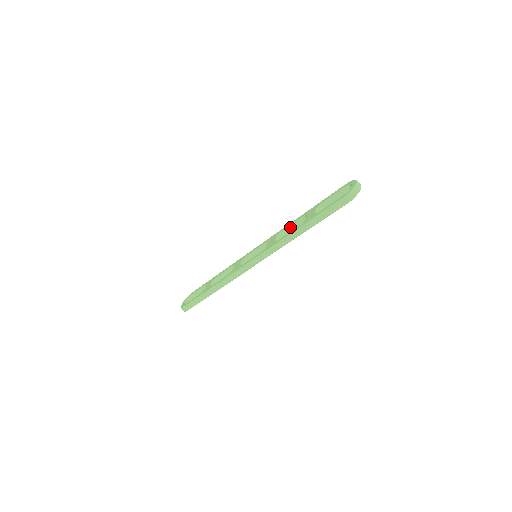
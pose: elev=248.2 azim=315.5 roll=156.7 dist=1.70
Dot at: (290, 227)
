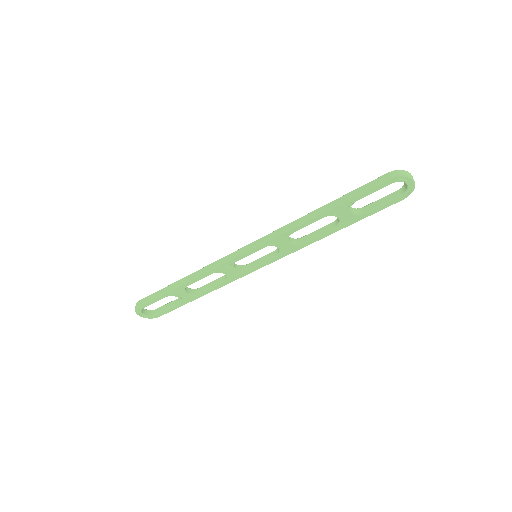
Dot at: (313, 233)
